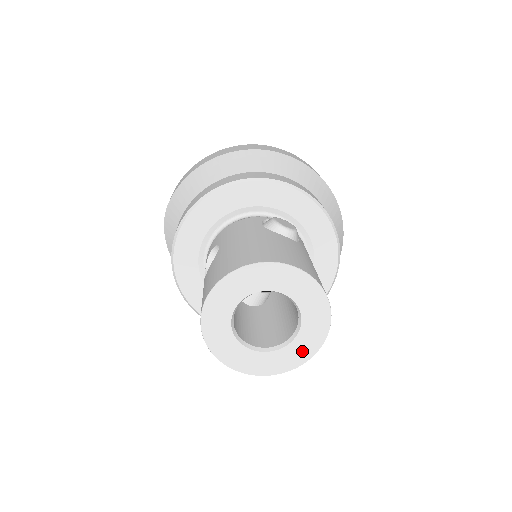
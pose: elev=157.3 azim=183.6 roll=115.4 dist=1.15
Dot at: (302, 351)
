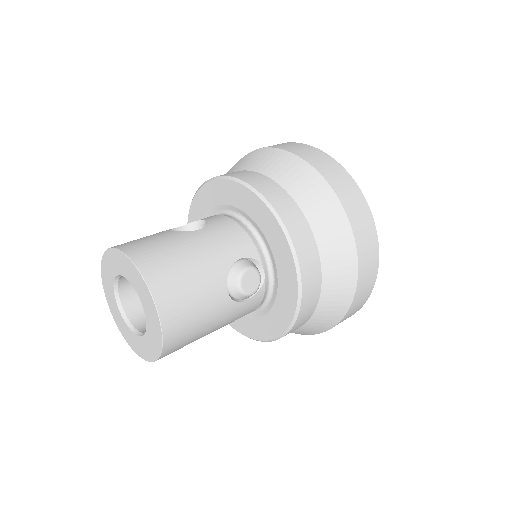
Dot at: (133, 342)
